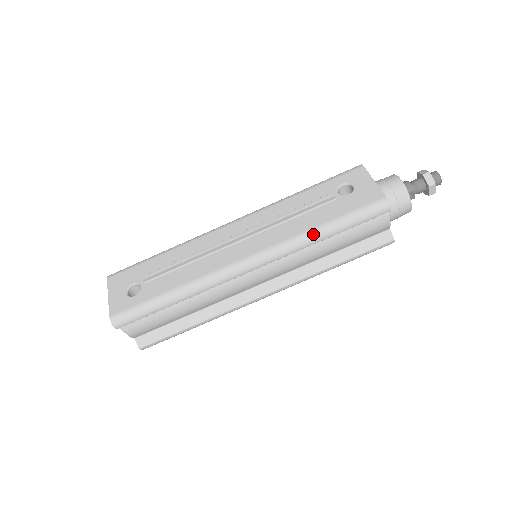
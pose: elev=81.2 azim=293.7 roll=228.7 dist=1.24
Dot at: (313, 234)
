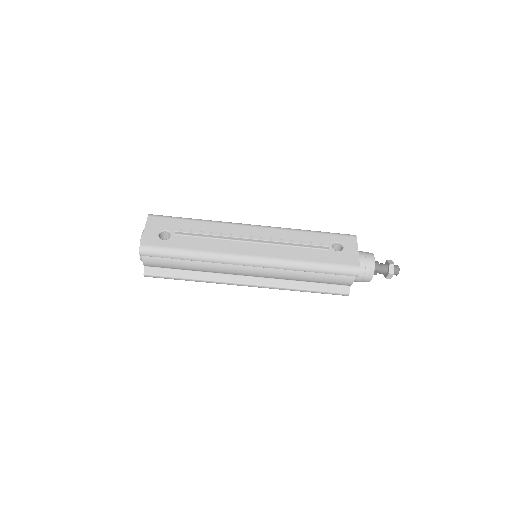
Dot at: (303, 265)
